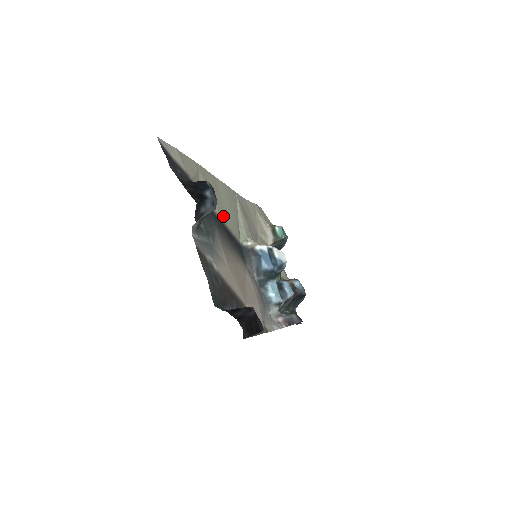
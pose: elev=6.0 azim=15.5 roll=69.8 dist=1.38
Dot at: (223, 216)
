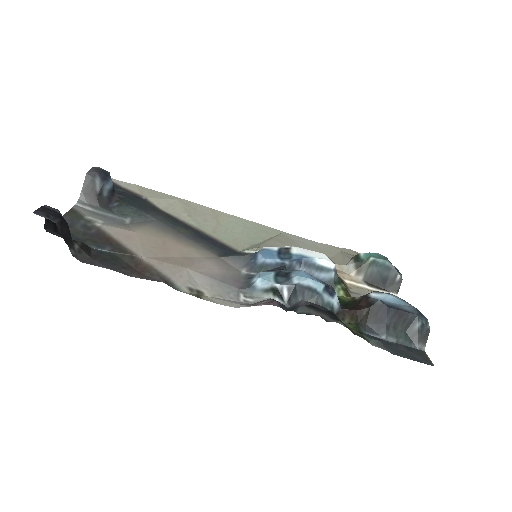
Dot at: (208, 229)
